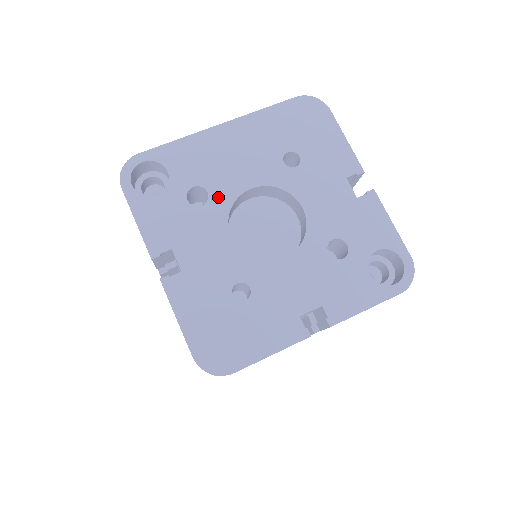
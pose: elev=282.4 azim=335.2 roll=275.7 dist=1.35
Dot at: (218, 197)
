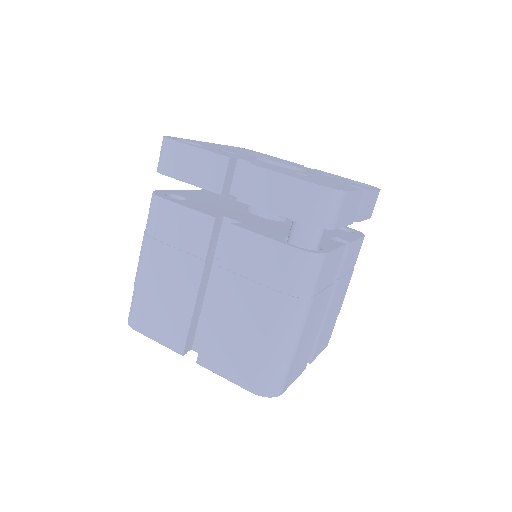
Dot at: (240, 154)
